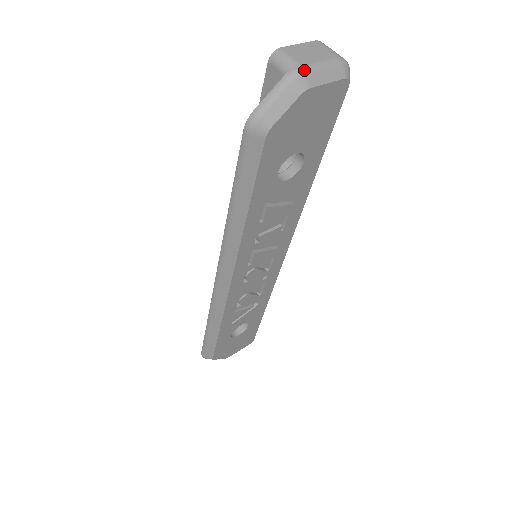
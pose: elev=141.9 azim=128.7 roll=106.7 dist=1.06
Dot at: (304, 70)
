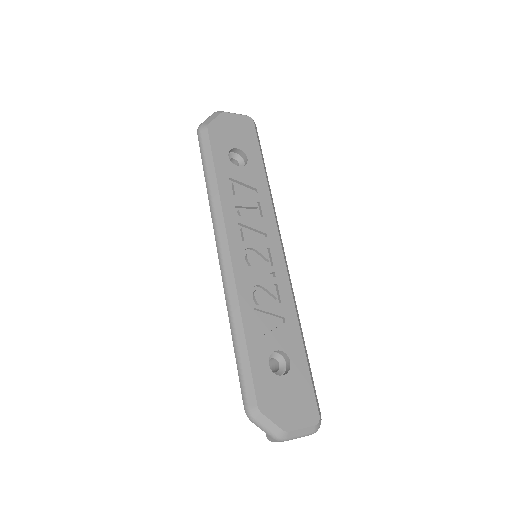
Dot at: (221, 111)
